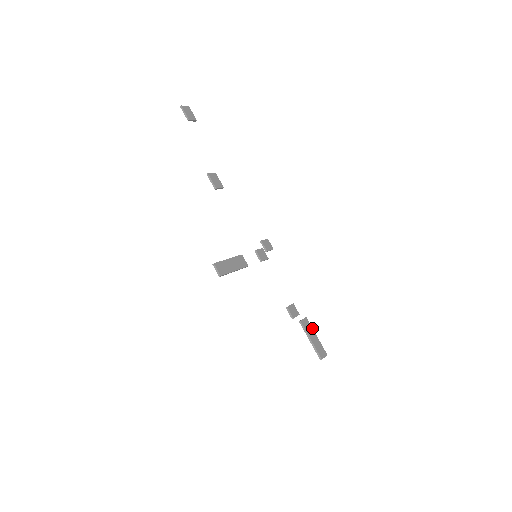
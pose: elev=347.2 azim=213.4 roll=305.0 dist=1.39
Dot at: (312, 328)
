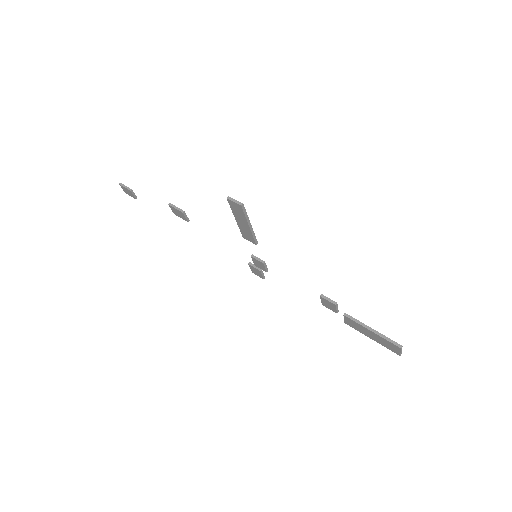
Dot at: (361, 330)
